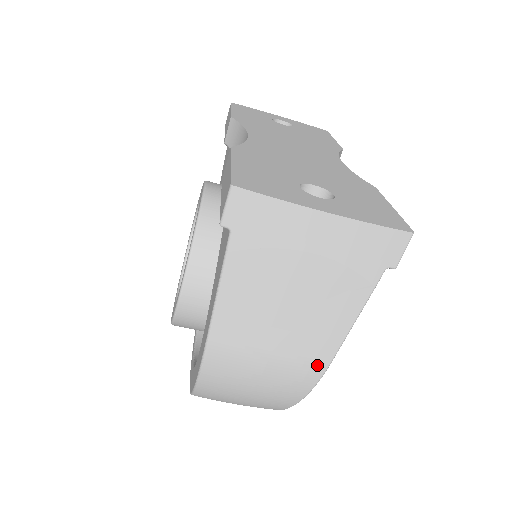
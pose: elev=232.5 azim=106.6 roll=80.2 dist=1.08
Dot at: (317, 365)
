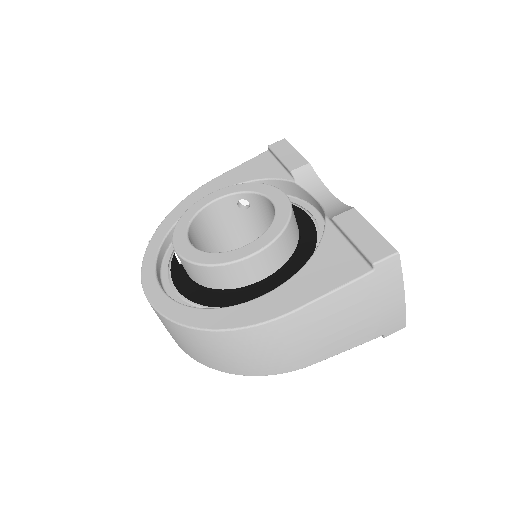
Dot at: (308, 362)
